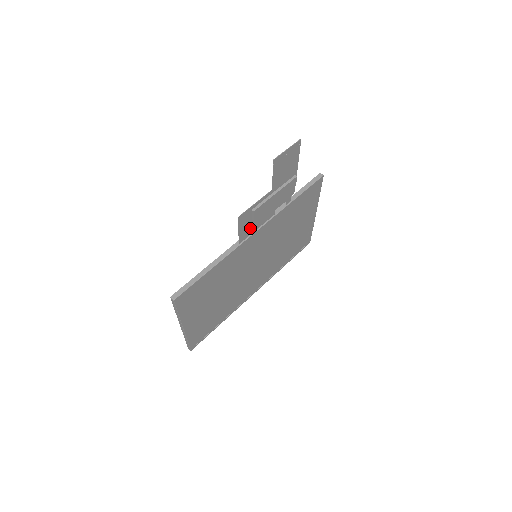
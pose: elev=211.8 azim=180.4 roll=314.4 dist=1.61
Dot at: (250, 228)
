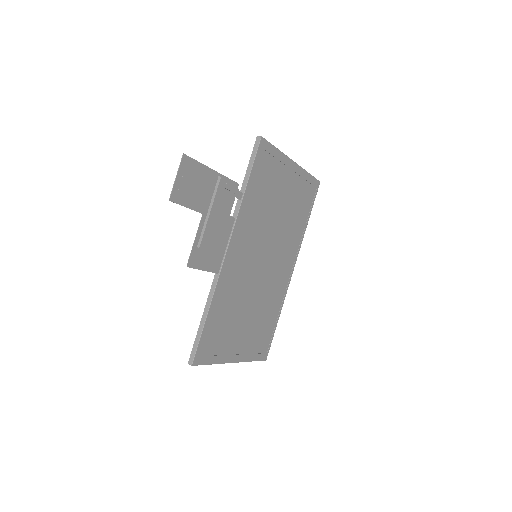
Dot at: (216, 255)
